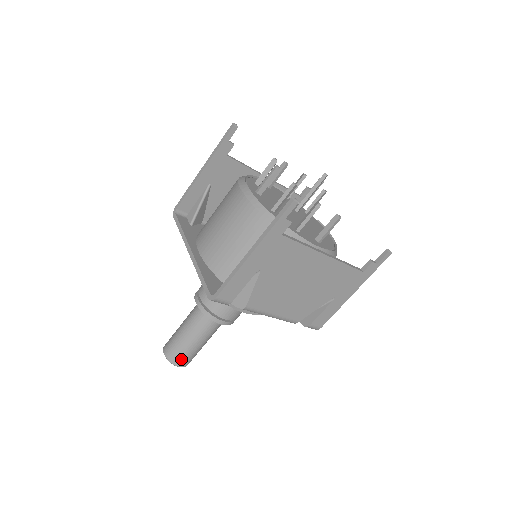
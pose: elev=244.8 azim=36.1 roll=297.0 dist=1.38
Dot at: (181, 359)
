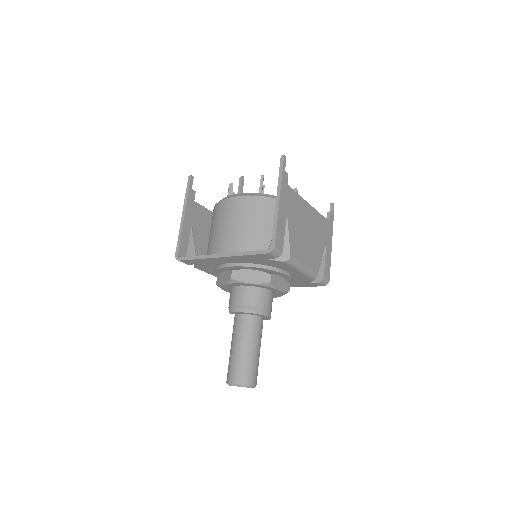
Dot at: (251, 375)
